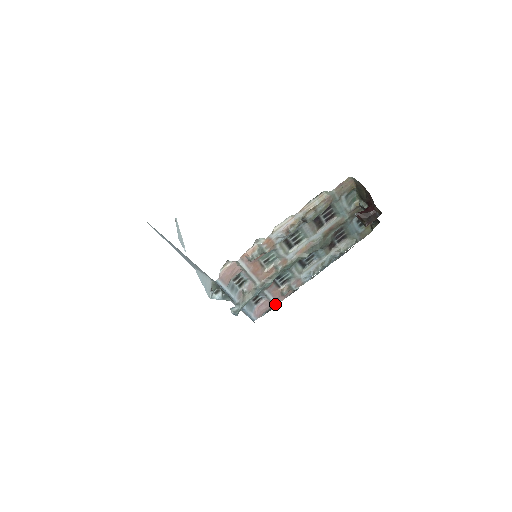
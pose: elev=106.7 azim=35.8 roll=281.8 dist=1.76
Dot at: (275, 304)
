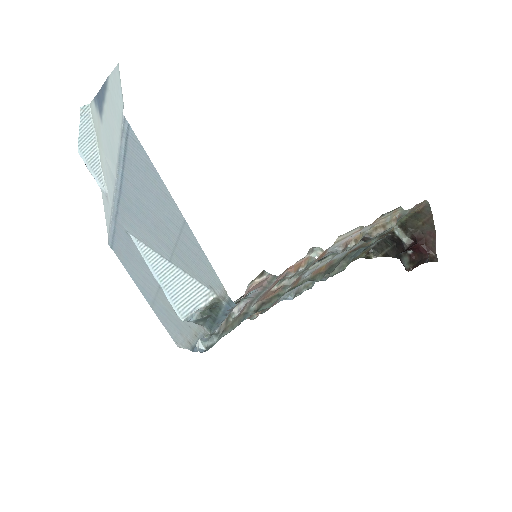
Dot at: occluded
